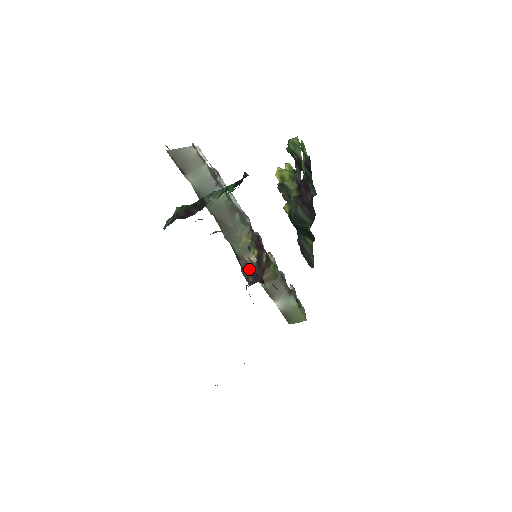
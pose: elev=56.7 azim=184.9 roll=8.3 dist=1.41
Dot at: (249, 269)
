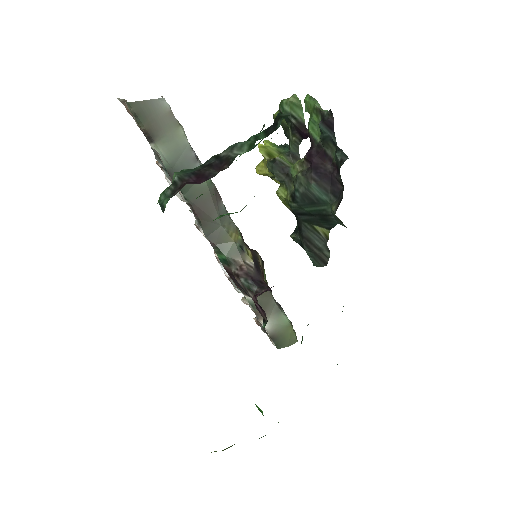
Dot at: (248, 275)
